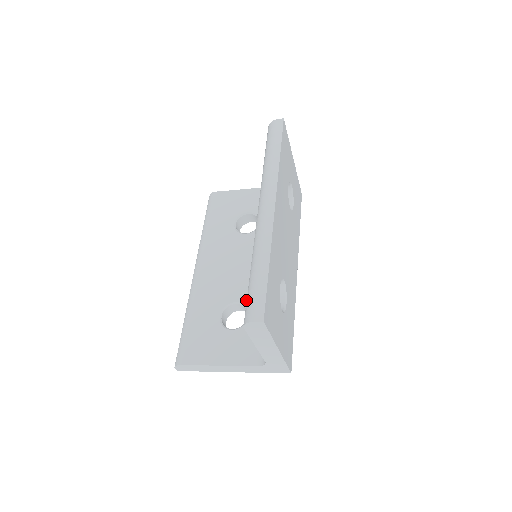
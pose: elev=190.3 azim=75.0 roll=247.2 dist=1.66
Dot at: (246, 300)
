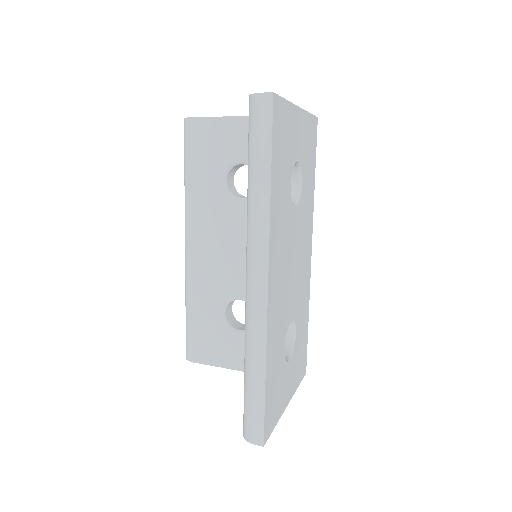
Dot at: occluded
